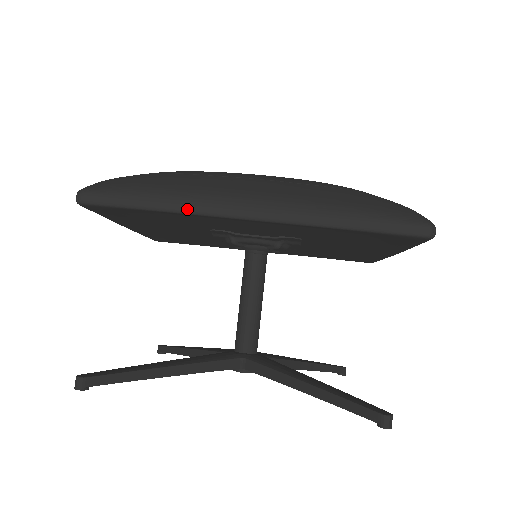
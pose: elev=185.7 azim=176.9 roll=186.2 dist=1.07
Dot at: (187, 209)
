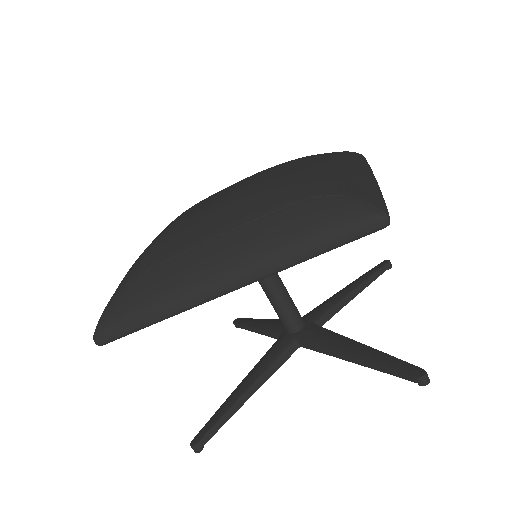
Dot at: (175, 312)
